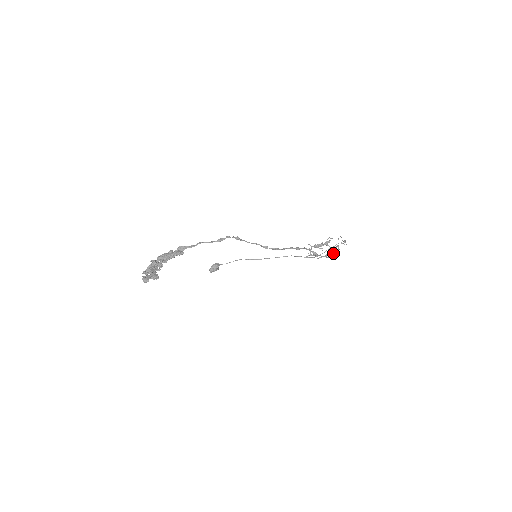
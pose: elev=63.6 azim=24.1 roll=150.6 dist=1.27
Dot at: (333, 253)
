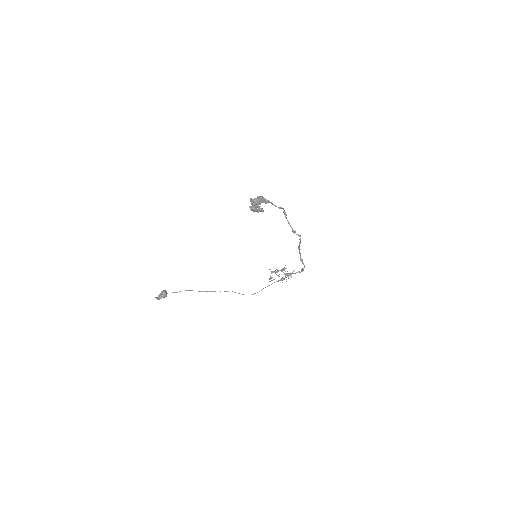
Dot at: (299, 272)
